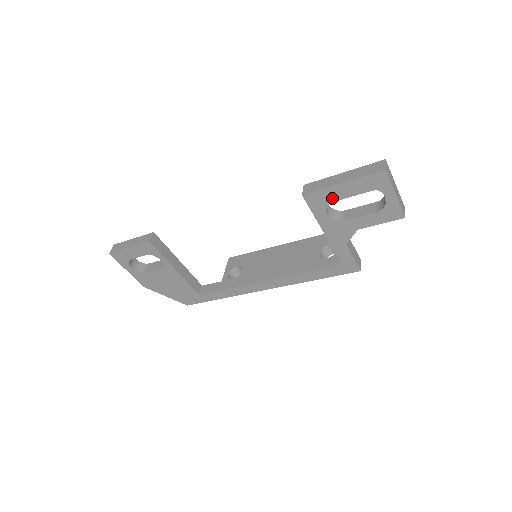
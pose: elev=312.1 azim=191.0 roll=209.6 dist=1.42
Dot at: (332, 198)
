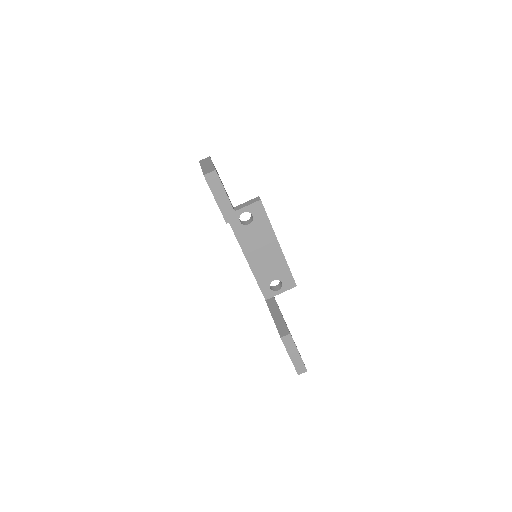
Dot at: occluded
